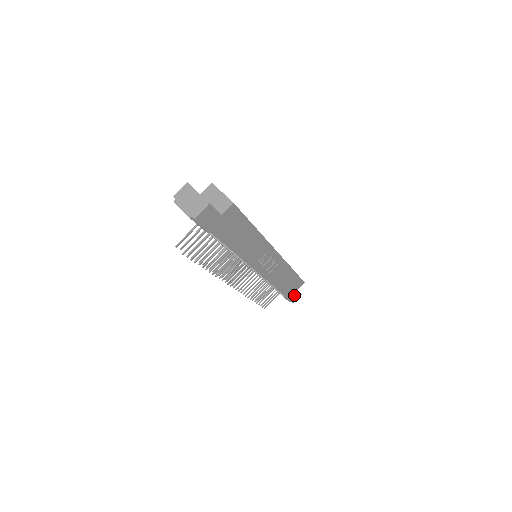
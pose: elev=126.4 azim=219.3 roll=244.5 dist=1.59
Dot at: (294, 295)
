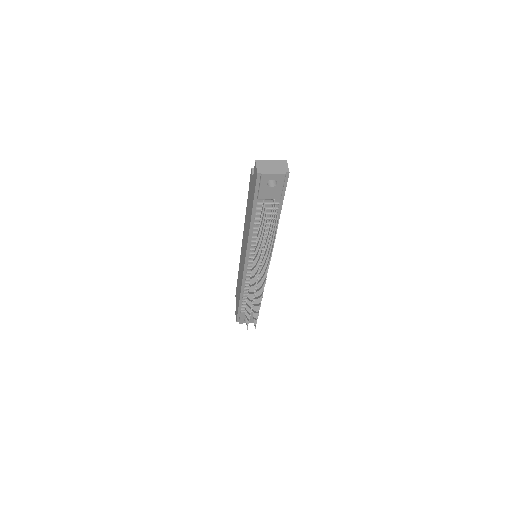
Dot at: occluded
